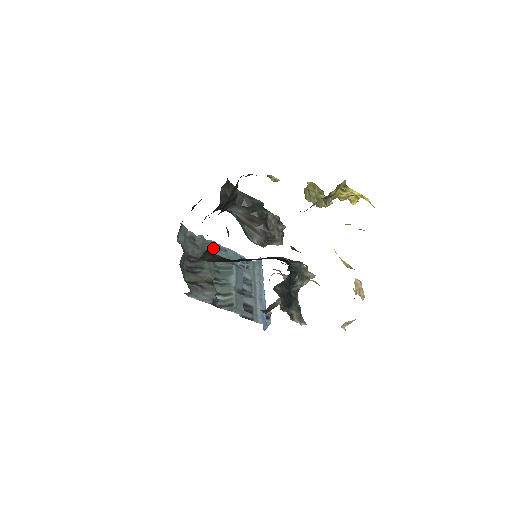
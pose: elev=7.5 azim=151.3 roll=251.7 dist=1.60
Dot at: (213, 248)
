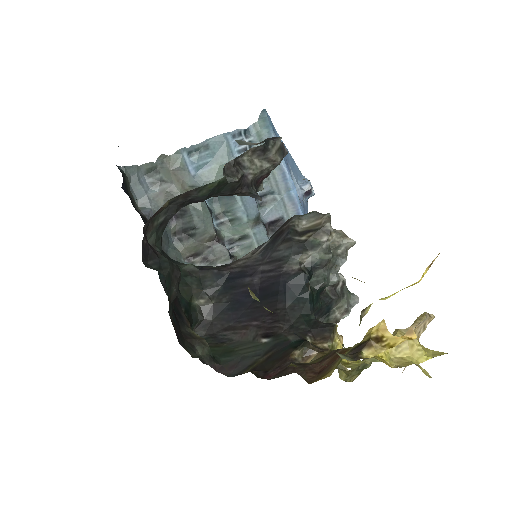
Dot at: (188, 160)
